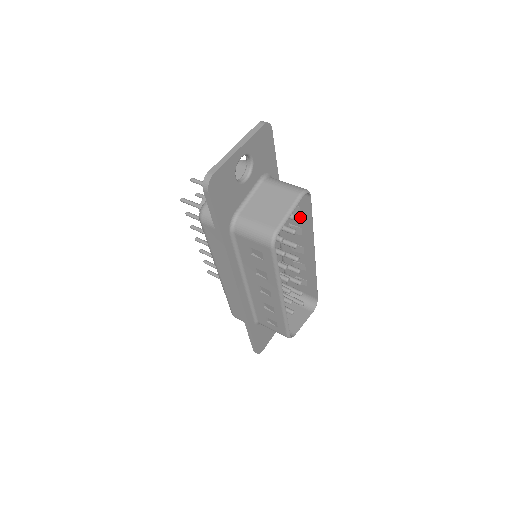
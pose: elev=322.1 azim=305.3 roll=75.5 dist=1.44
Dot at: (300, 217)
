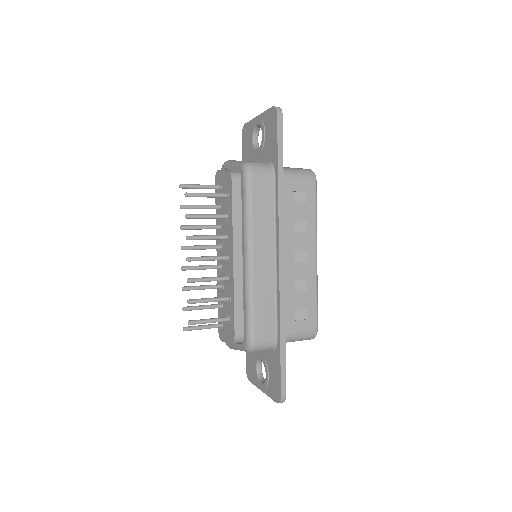
Dot at: occluded
